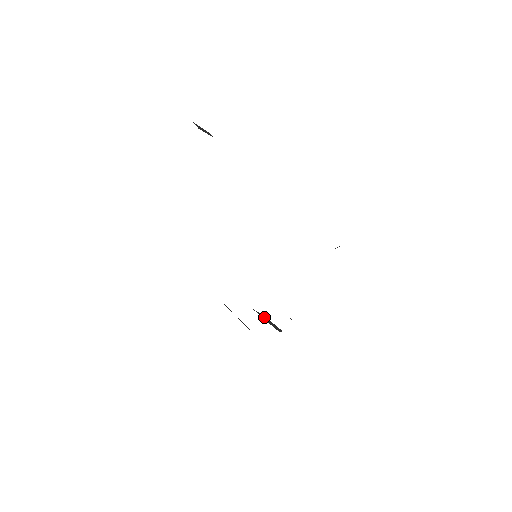
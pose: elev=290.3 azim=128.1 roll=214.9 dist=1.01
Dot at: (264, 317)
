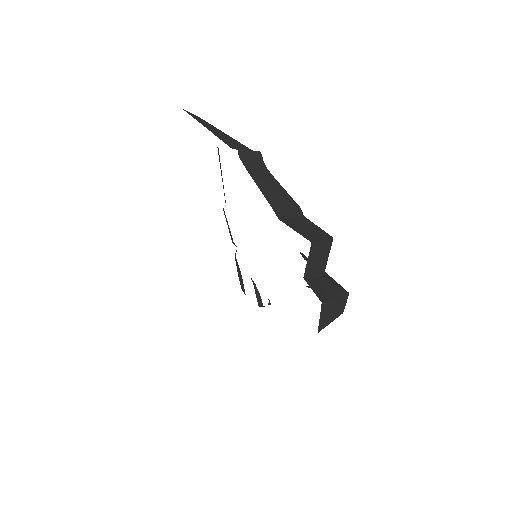
Dot at: (257, 290)
